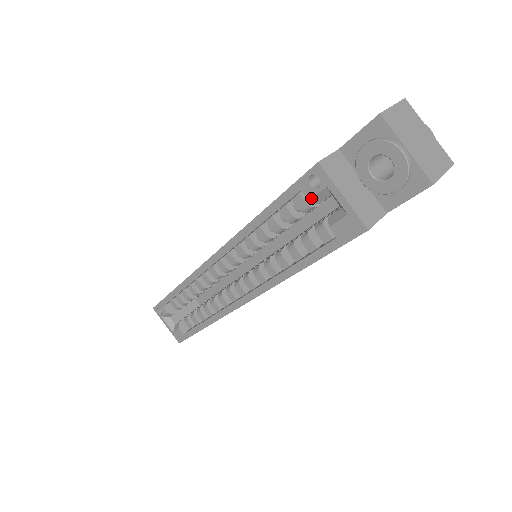
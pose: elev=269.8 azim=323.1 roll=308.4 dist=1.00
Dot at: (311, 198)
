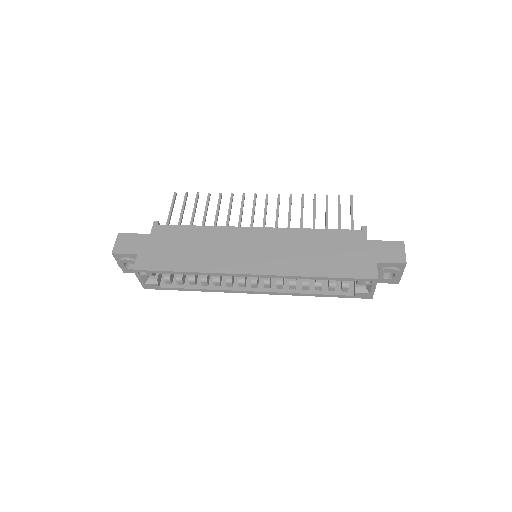
Dot at: occluded
